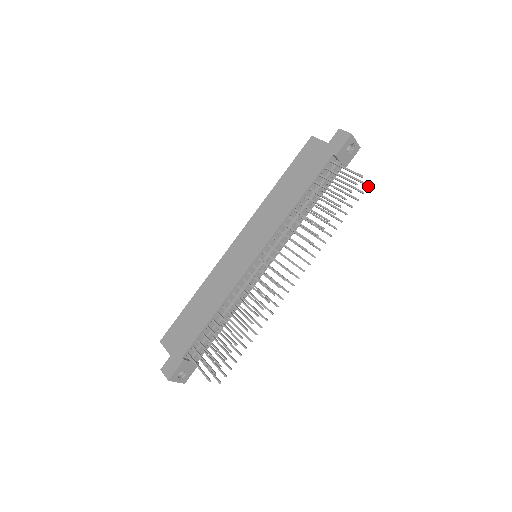
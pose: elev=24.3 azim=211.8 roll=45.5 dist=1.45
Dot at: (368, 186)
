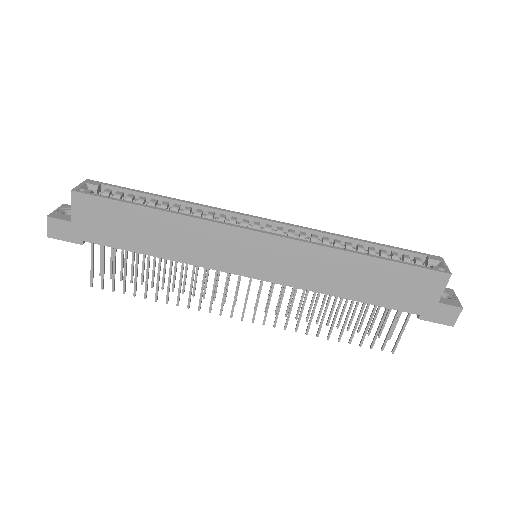
Dot at: occluded
